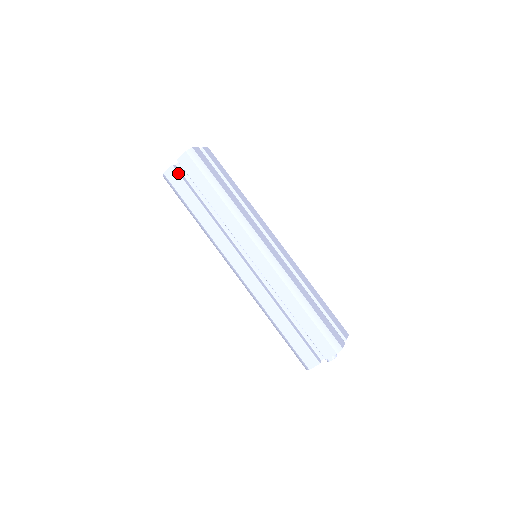
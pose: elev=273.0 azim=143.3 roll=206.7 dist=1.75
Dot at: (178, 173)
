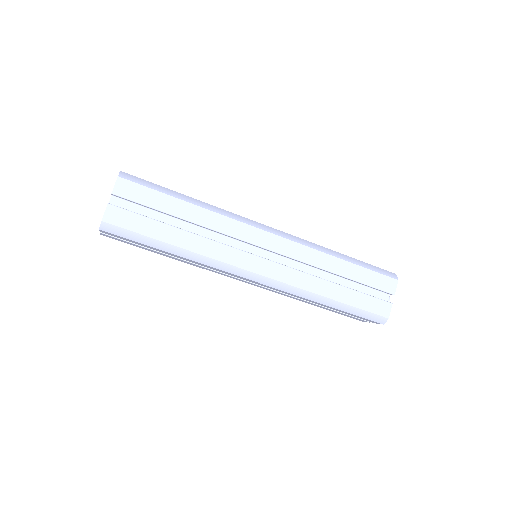
Dot at: (113, 237)
